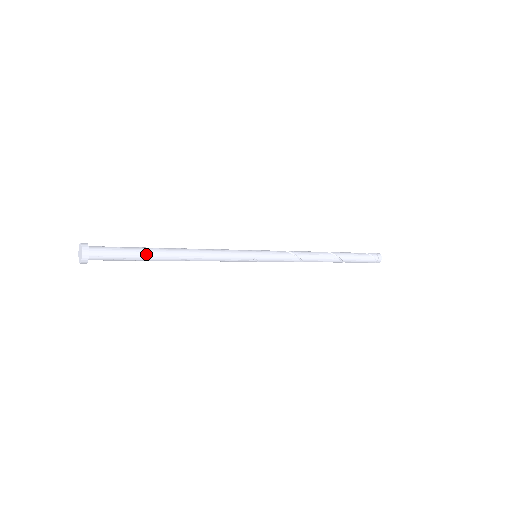
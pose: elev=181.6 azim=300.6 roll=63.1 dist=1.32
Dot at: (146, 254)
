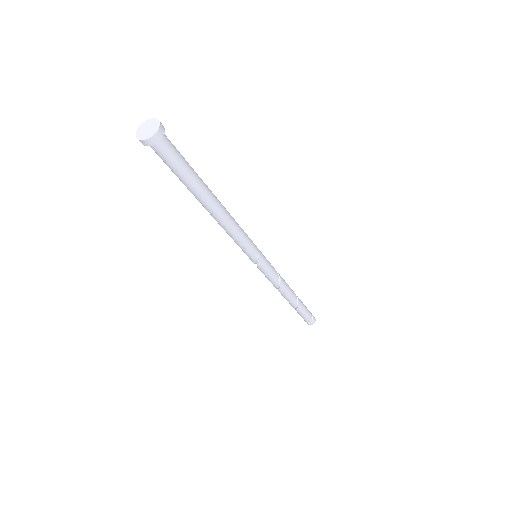
Dot at: (199, 181)
